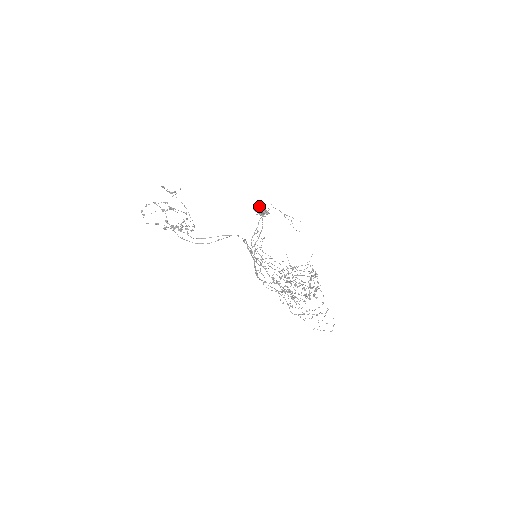
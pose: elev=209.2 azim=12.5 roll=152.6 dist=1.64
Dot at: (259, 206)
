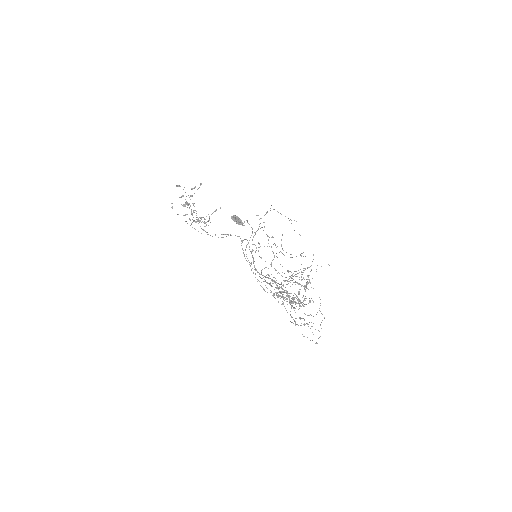
Dot at: (234, 216)
